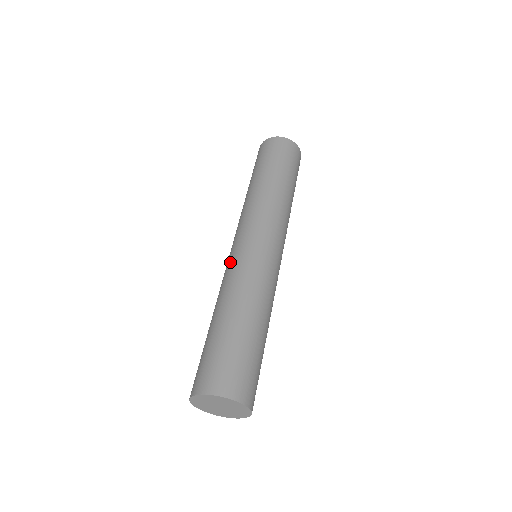
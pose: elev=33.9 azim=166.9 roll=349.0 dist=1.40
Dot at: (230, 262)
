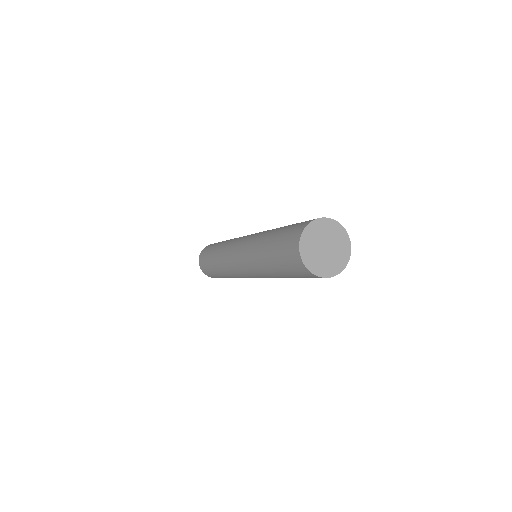
Dot at: (242, 255)
